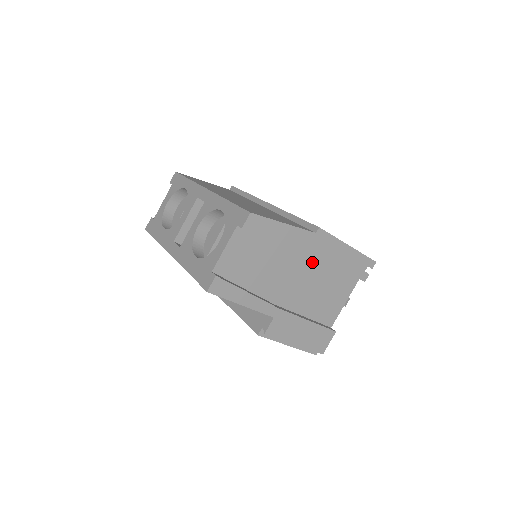
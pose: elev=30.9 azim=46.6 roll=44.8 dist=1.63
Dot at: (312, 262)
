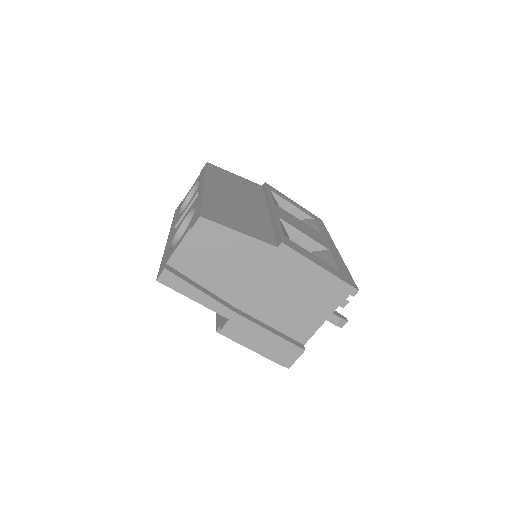
Dot at: (279, 275)
